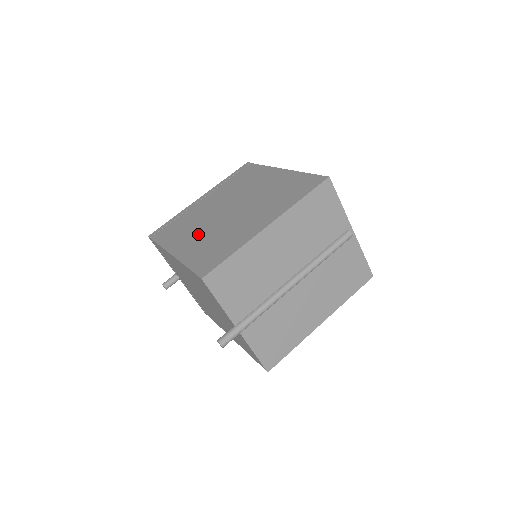
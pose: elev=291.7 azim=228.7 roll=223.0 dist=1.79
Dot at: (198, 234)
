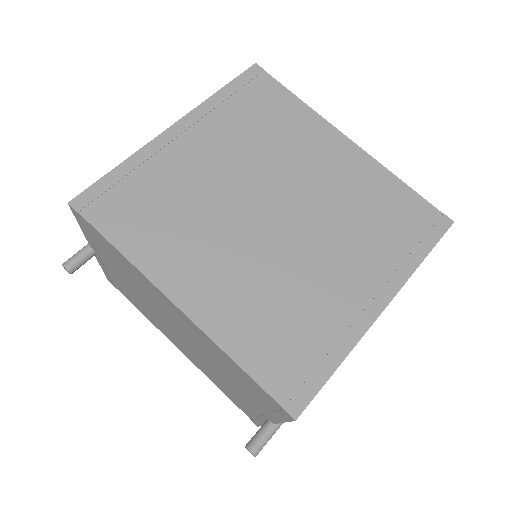
Dot at: (225, 264)
